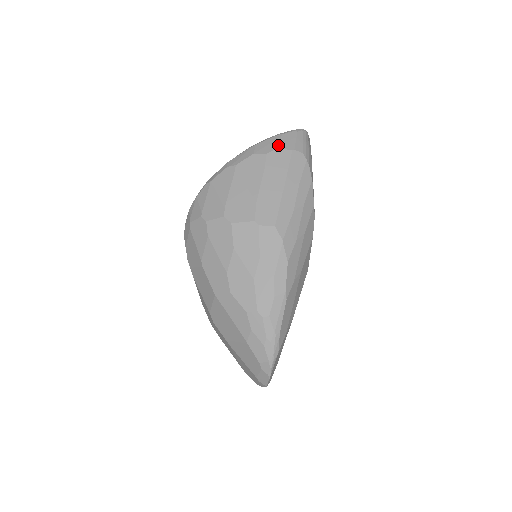
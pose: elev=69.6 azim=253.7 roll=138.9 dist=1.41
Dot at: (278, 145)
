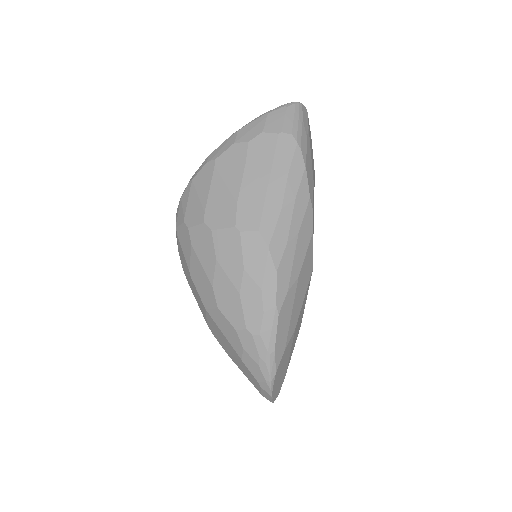
Dot at: (262, 129)
